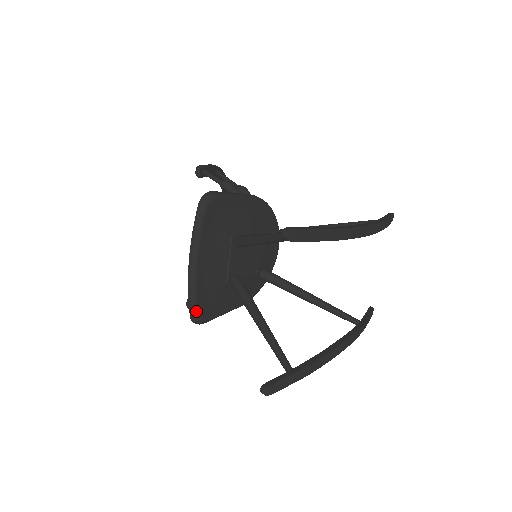
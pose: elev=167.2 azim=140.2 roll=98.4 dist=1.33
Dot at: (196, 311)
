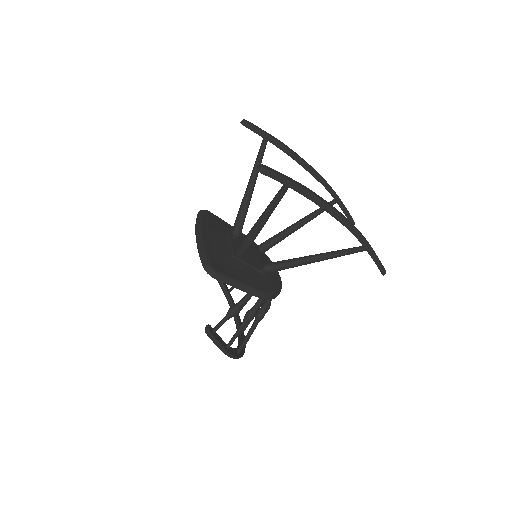
Dot at: (207, 259)
